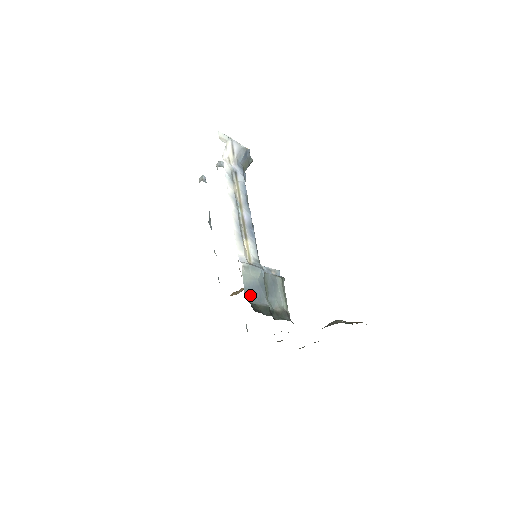
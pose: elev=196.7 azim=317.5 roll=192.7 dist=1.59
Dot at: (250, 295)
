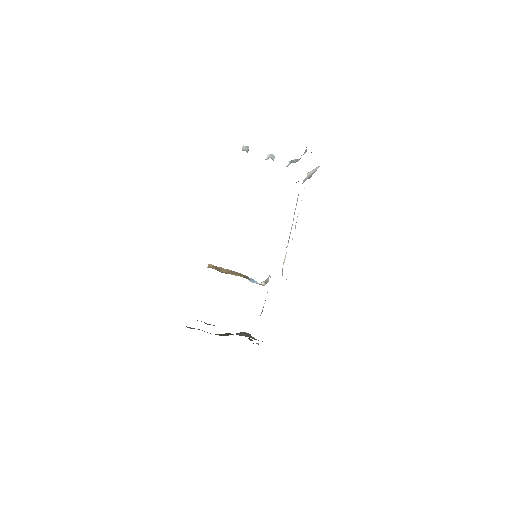
Dot at: occluded
